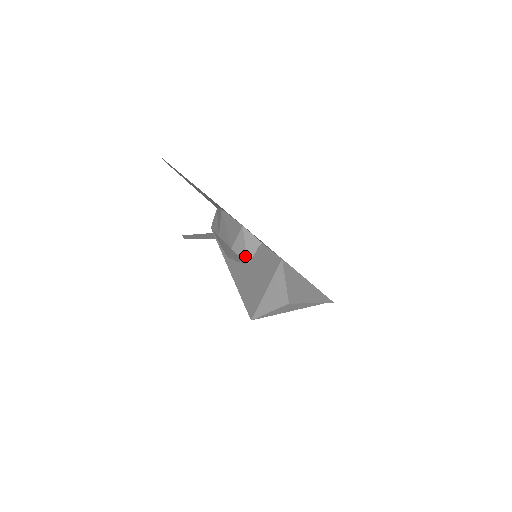
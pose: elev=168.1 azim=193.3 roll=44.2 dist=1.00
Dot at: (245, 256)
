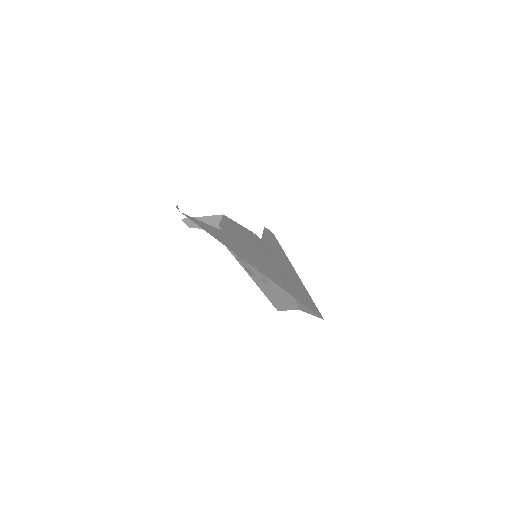
Dot at: (268, 285)
